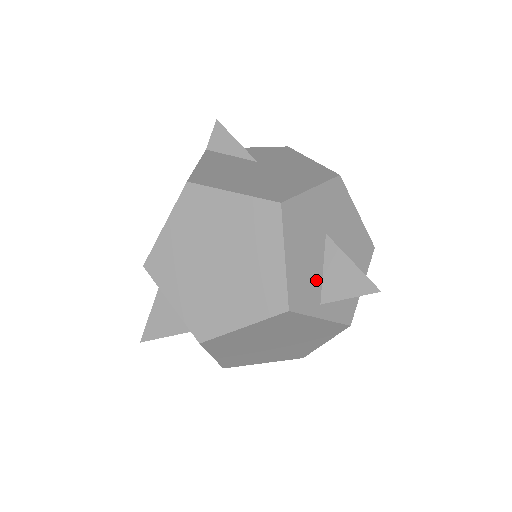
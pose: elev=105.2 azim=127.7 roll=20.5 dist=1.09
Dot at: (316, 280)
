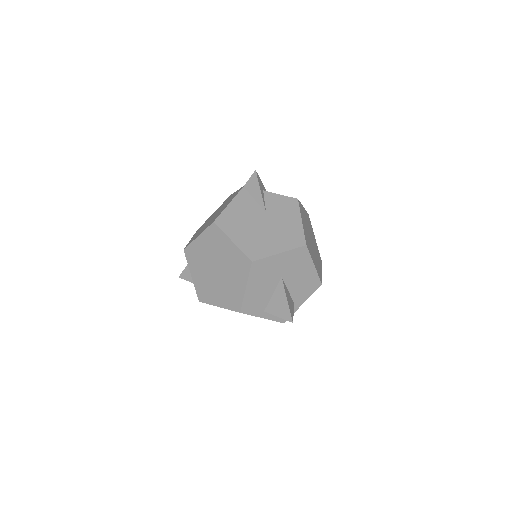
Dot at: (265, 300)
